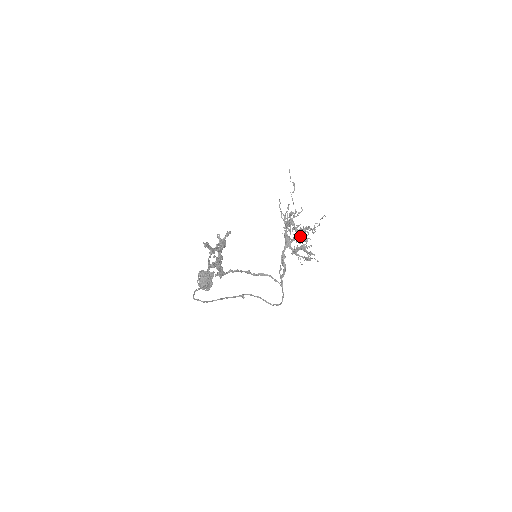
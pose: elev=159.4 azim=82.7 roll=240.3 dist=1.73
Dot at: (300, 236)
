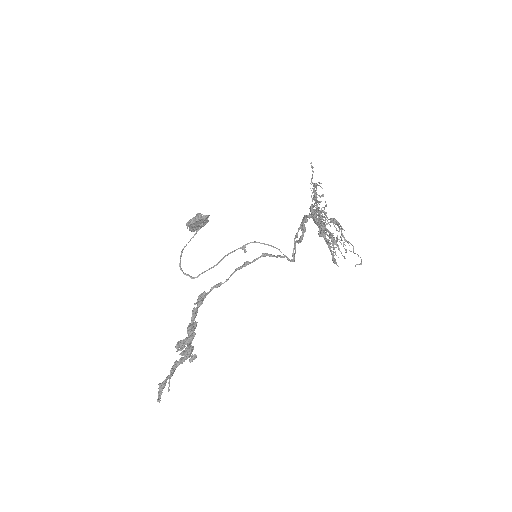
Dot at: occluded
